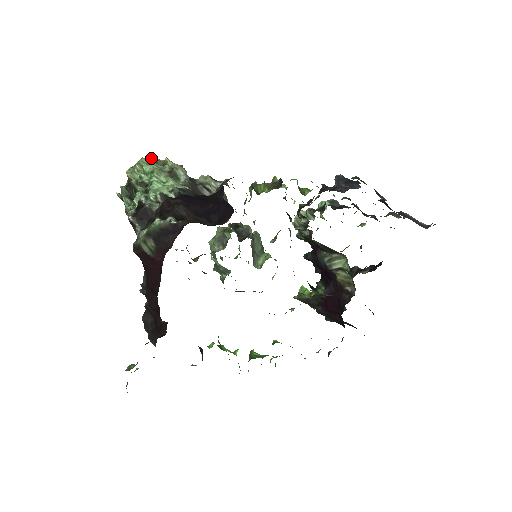
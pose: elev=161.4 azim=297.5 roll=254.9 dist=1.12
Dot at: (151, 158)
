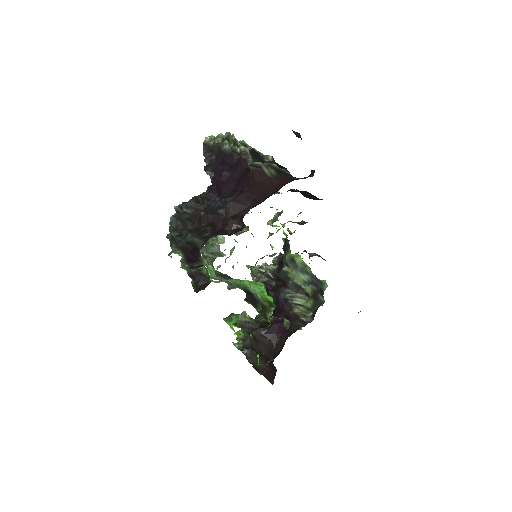
Dot at: occluded
